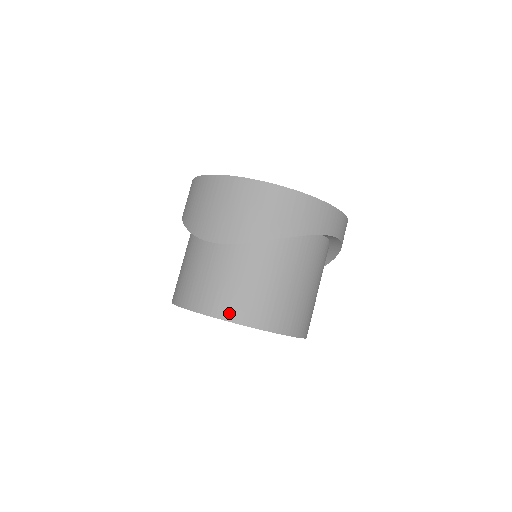
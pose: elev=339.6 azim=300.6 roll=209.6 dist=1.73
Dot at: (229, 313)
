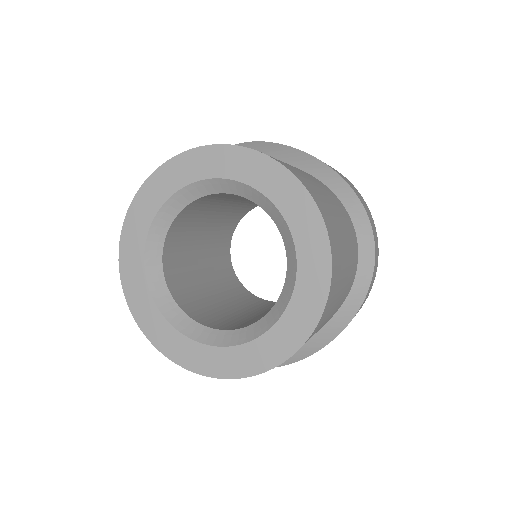
Dot at: occluded
